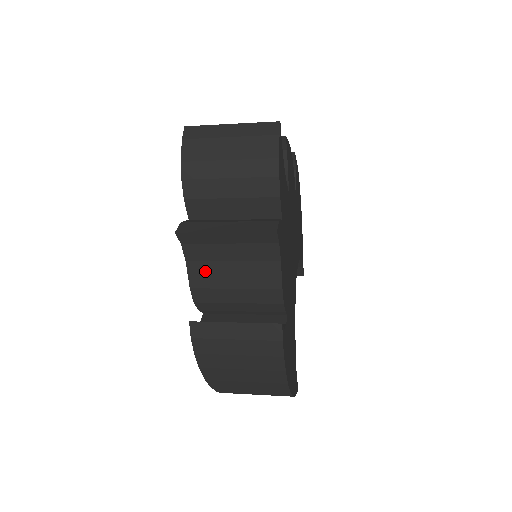
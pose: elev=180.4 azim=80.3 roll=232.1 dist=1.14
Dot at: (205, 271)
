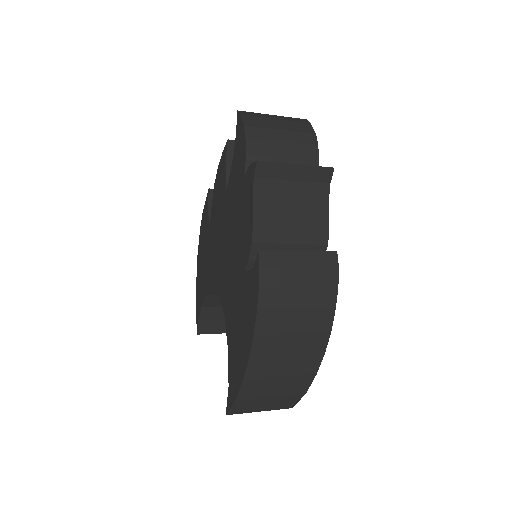
Dot at: (268, 208)
